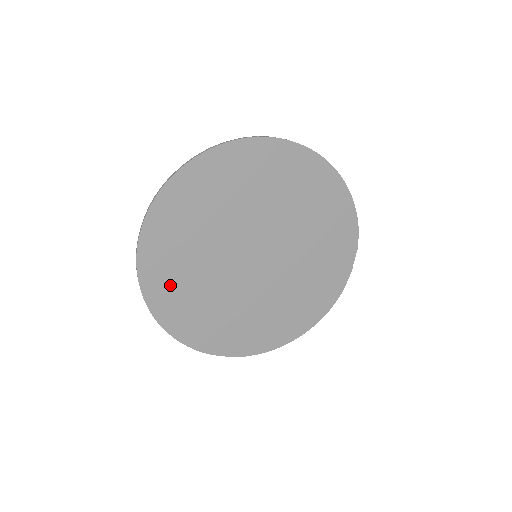
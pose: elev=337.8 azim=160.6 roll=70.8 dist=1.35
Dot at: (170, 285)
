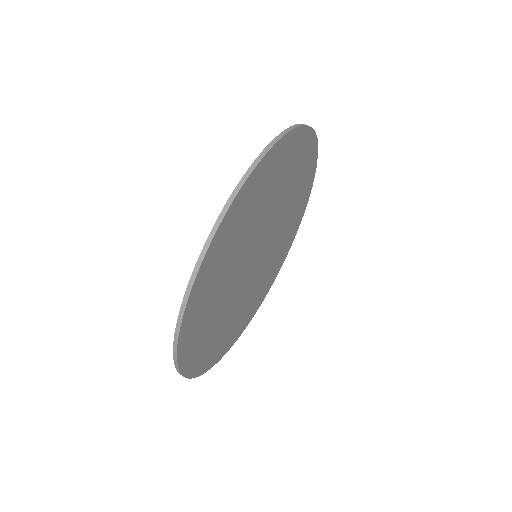
Dot at: (211, 349)
